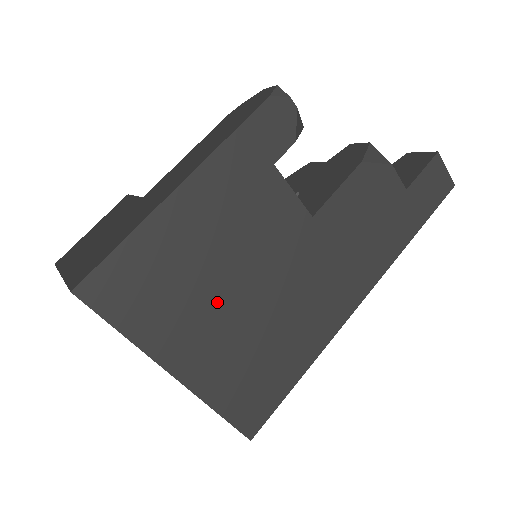
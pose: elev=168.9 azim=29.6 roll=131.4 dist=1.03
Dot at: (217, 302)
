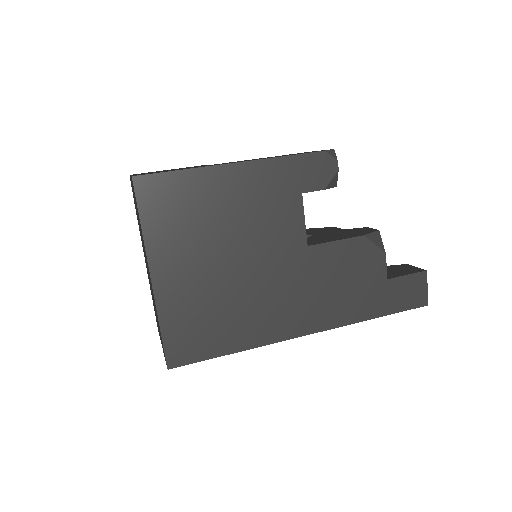
Dot at: (210, 252)
